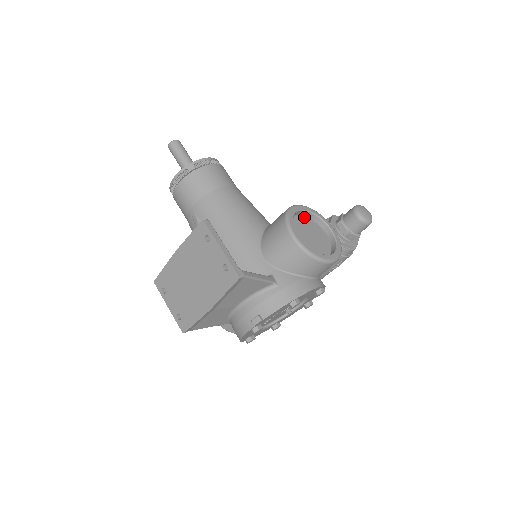
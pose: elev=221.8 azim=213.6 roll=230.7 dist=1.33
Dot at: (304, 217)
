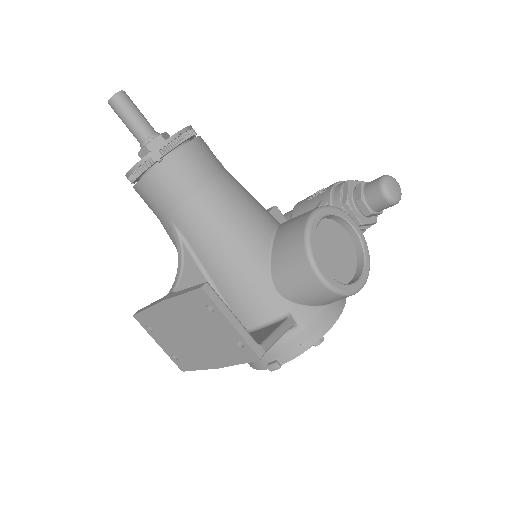
Dot at: (323, 221)
